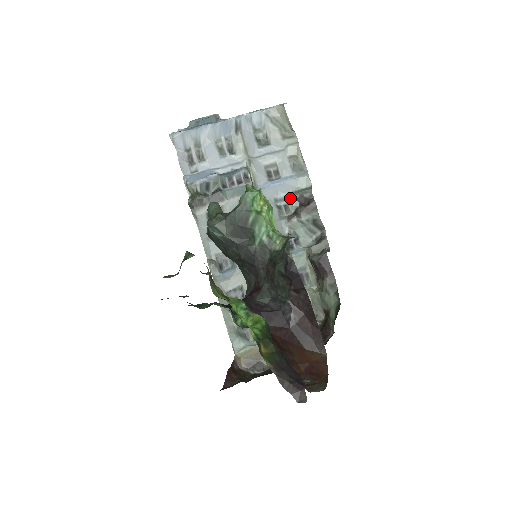
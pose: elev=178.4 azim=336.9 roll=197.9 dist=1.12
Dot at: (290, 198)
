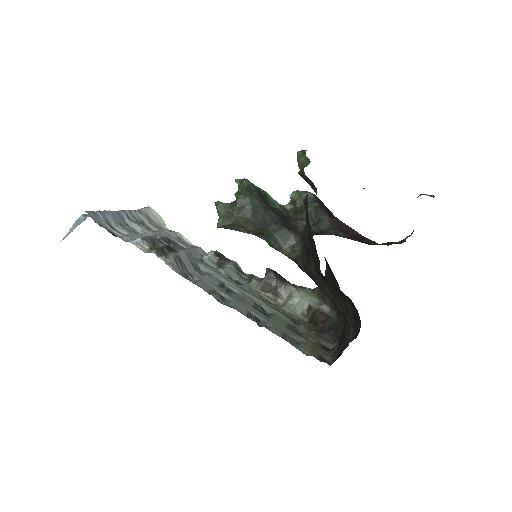
Dot at: (206, 259)
